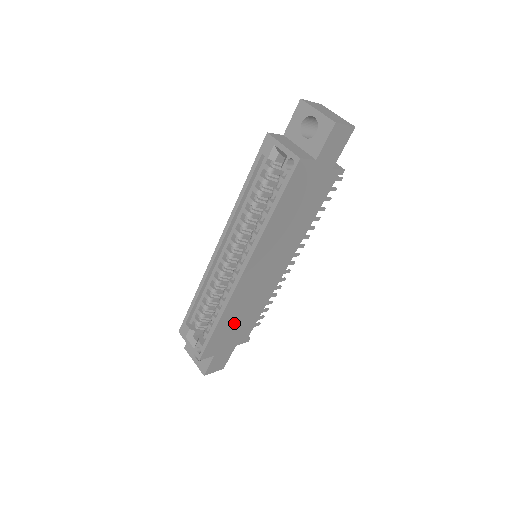
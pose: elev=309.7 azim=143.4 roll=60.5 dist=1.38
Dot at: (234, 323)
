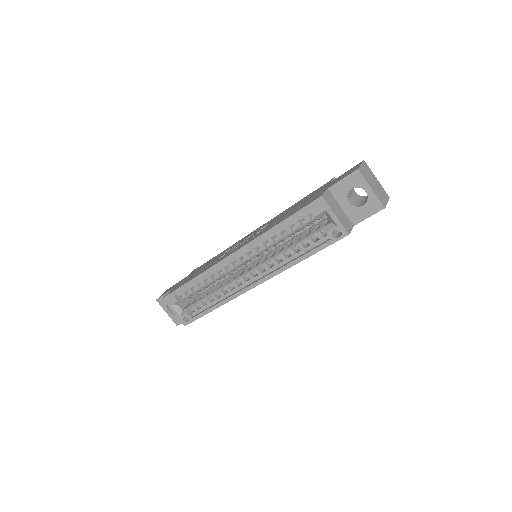
Dot at: occluded
